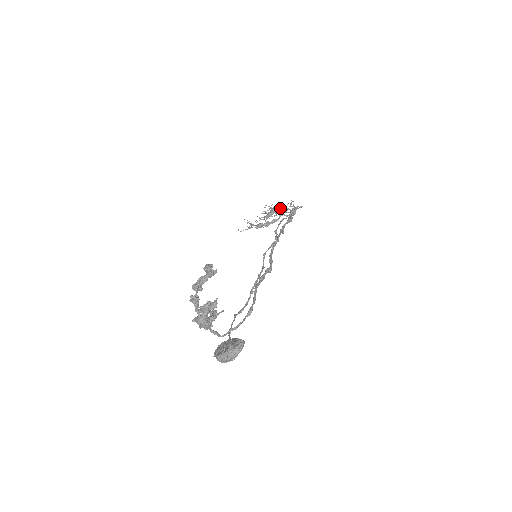
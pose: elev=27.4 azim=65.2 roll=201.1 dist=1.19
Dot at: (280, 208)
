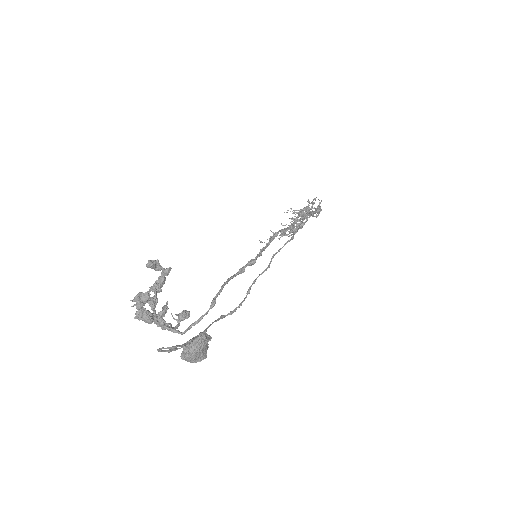
Dot at: (301, 209)
